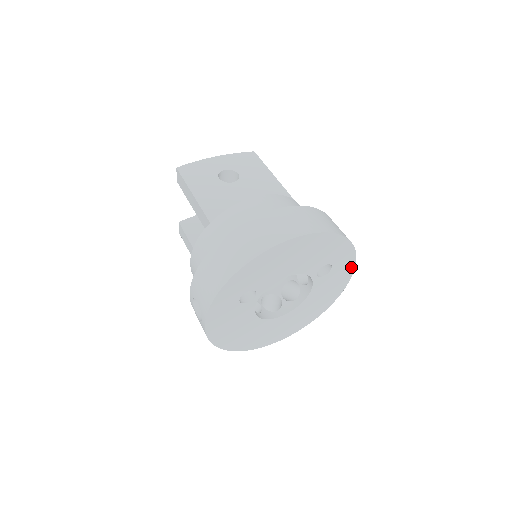
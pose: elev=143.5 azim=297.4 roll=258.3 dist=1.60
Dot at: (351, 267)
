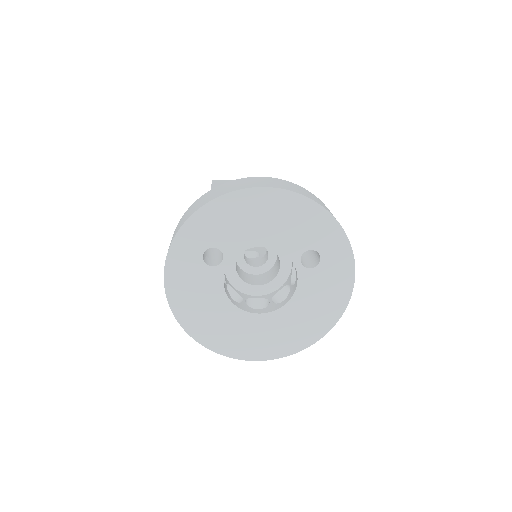
Dot at: (349, 271)
